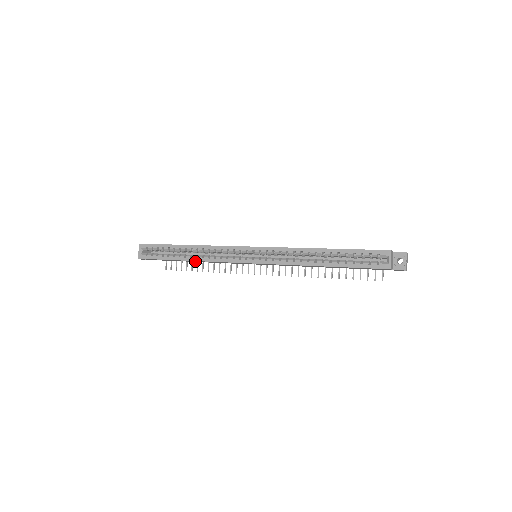
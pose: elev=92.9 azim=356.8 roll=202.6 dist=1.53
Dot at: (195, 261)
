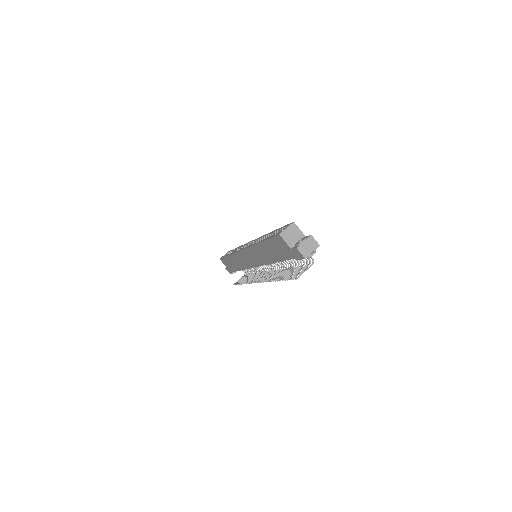
Dot at: (235, 262)
